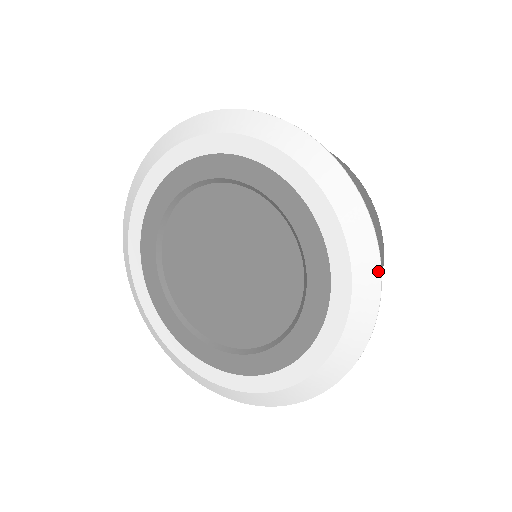
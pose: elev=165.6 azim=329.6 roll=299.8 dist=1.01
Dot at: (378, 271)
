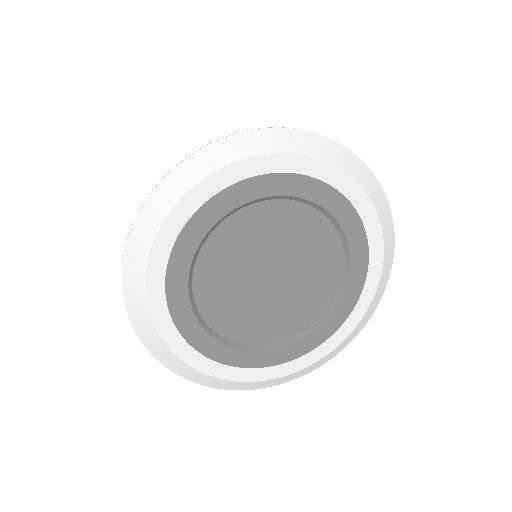
Dot at: (380, 299)
